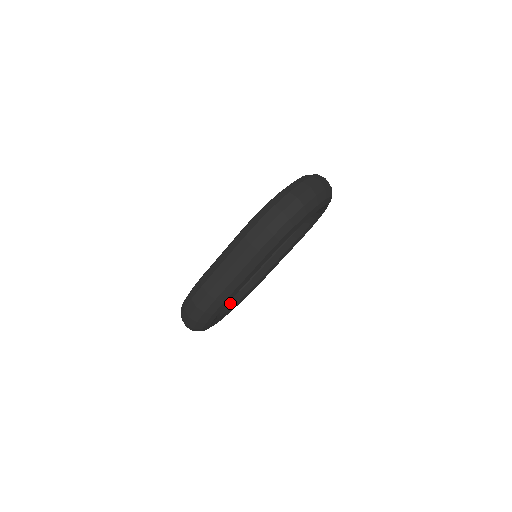
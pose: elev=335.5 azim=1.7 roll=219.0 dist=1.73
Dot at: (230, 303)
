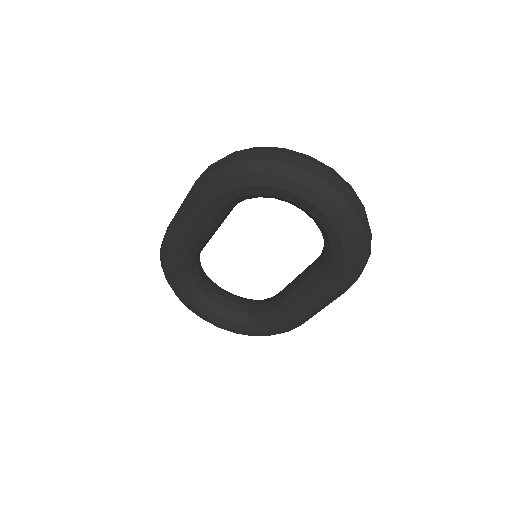
Dot at: (235, 315)
